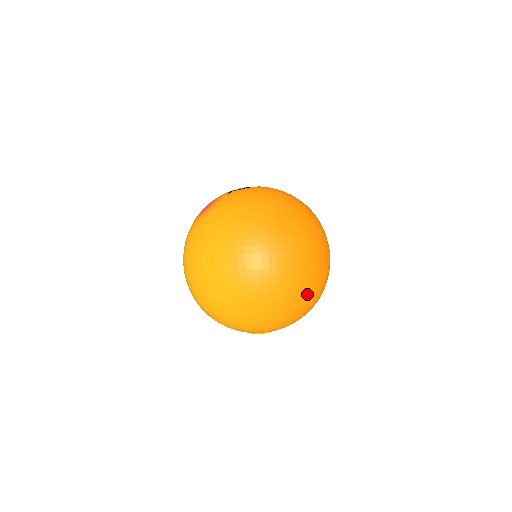
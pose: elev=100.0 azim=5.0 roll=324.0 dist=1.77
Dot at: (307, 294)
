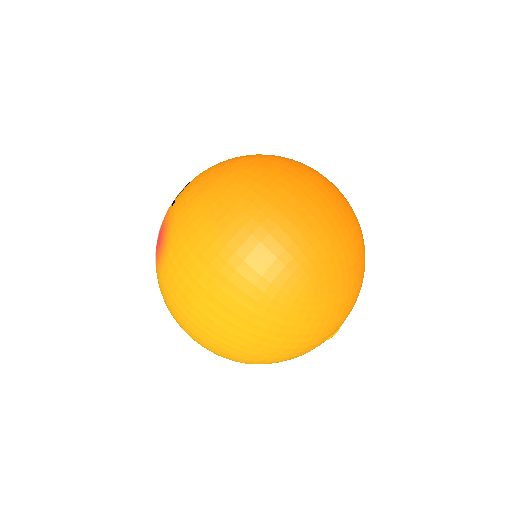
Dot at: (357, 238)
